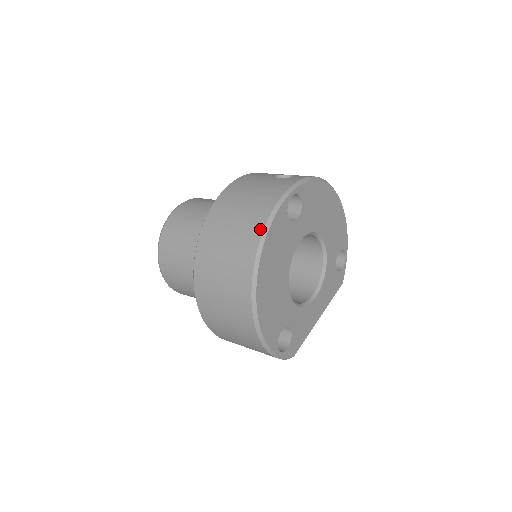
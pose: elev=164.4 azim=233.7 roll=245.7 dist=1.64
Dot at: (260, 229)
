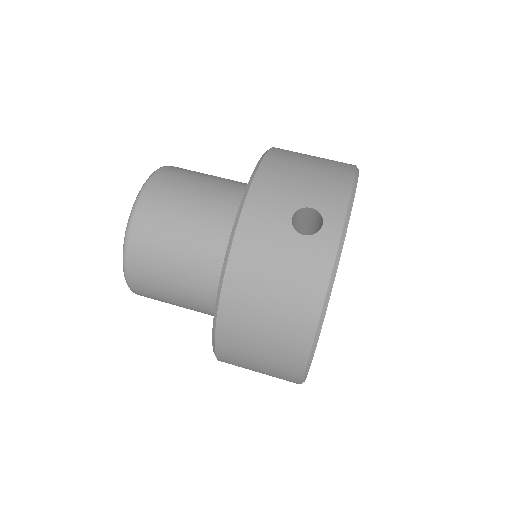
Dot at: (308, 343)
